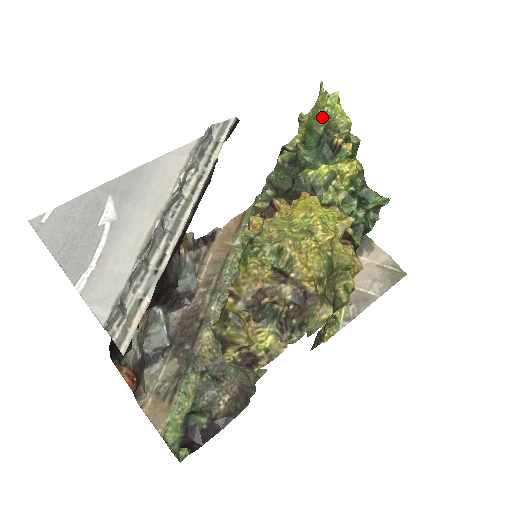
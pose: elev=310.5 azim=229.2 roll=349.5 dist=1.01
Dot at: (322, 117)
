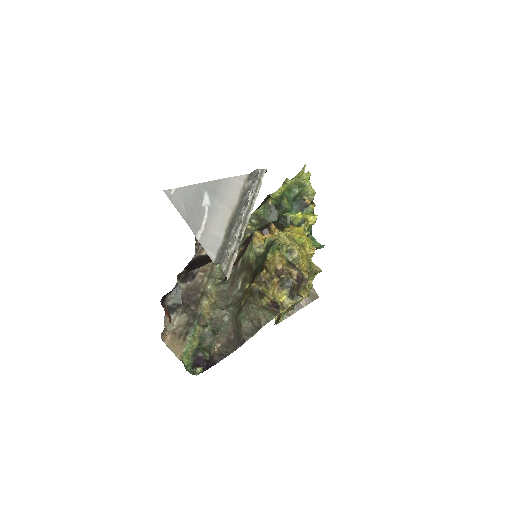
Dot at: (300, 185)
